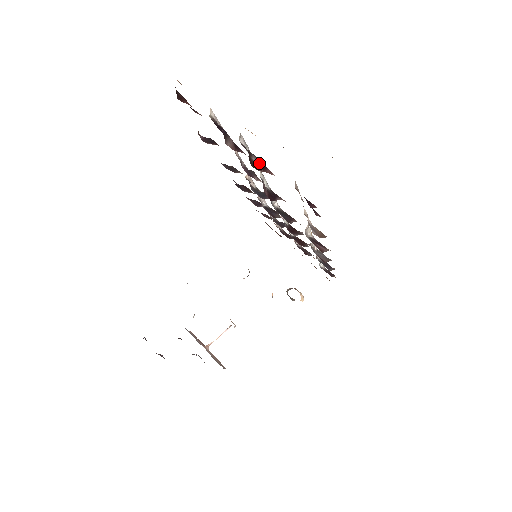
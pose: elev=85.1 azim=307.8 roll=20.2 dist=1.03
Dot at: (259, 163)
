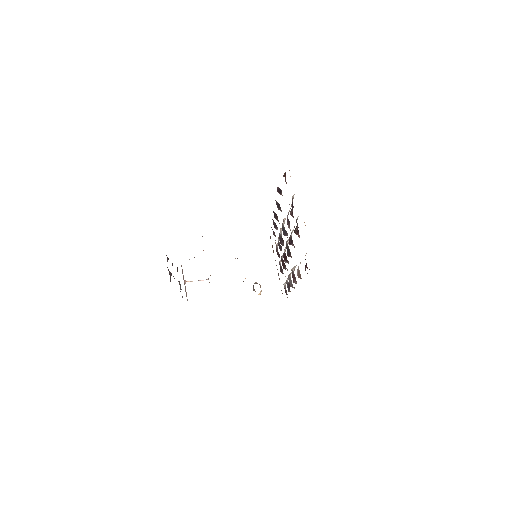
Dot at: (297, 230)
